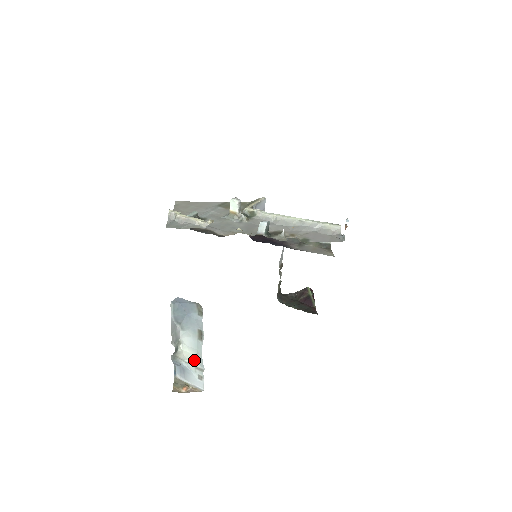
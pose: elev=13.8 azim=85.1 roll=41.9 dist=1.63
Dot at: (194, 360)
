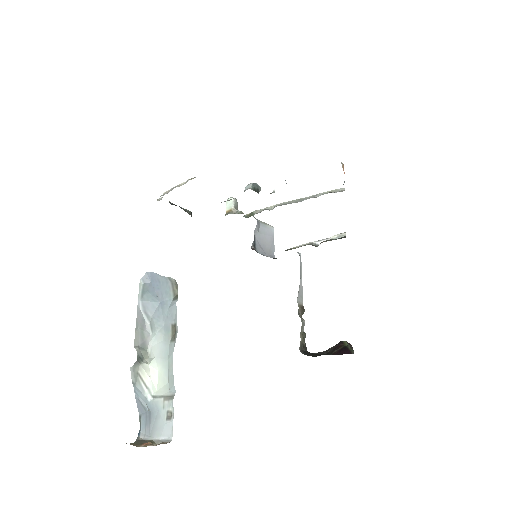
Dot at: (164, 385)
